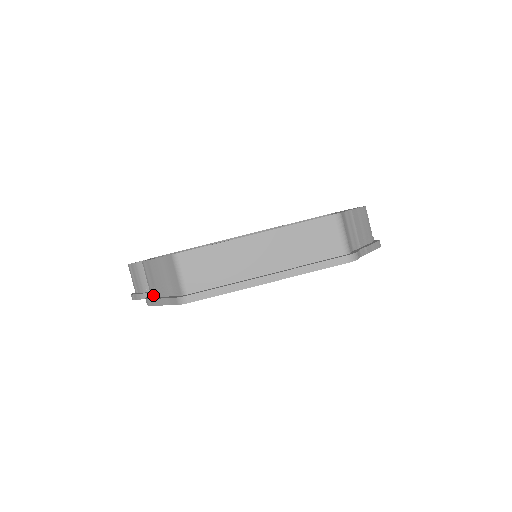
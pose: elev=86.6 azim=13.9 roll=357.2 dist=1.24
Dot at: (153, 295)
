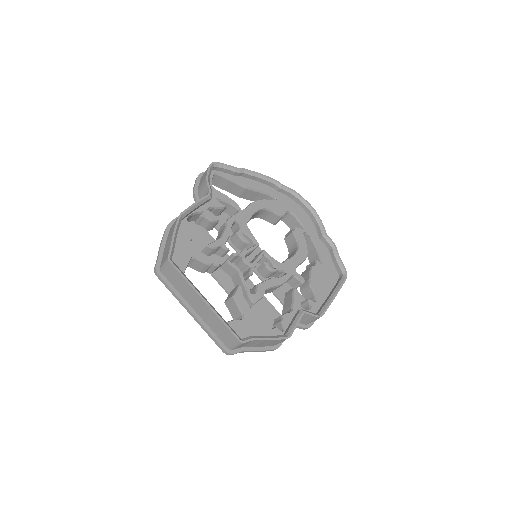
Dot at: occluded
